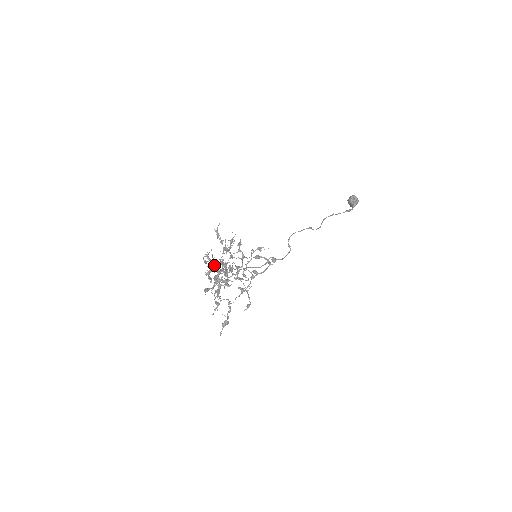
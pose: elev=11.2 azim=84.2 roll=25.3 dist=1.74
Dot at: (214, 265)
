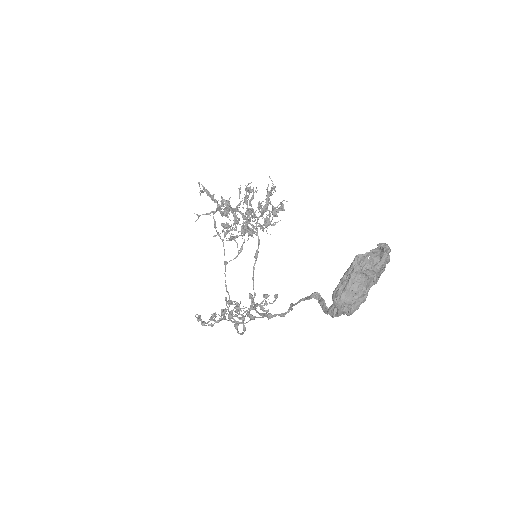
Dot at: (234, 223)
